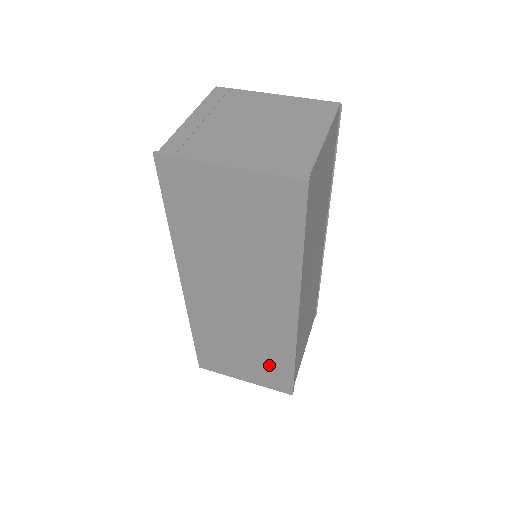
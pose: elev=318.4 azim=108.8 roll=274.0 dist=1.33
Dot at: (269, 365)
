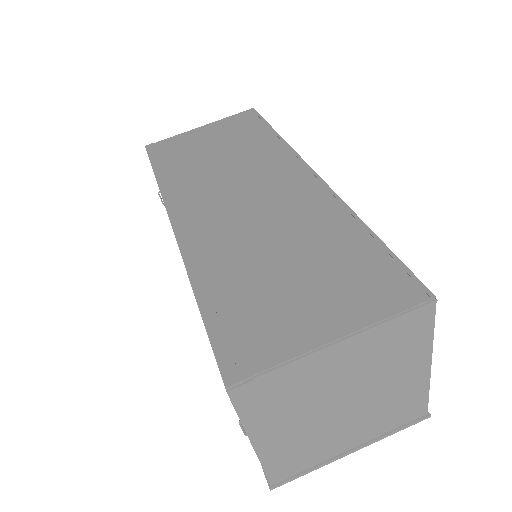
Dot at: occluded
